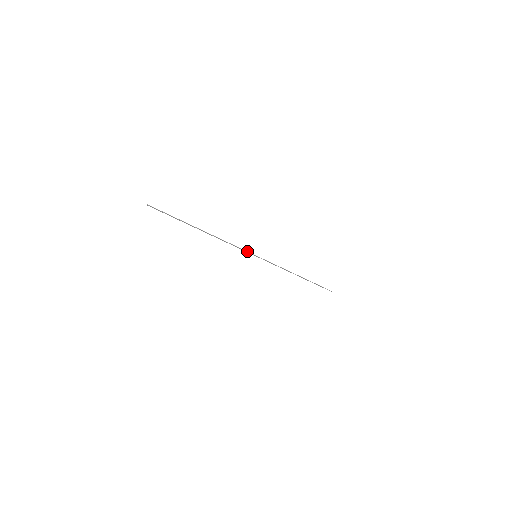
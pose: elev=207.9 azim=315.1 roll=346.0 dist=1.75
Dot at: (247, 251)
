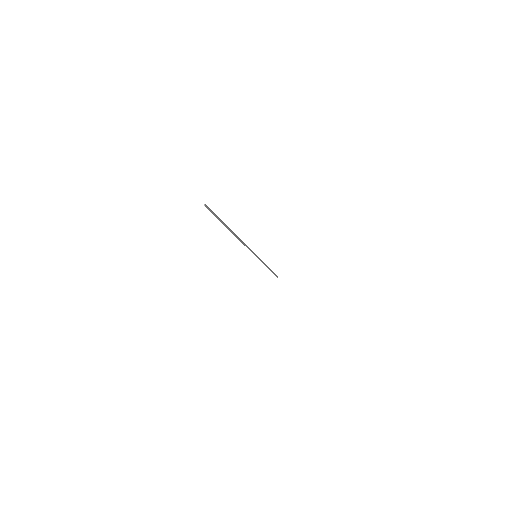
Dot at: occluded
